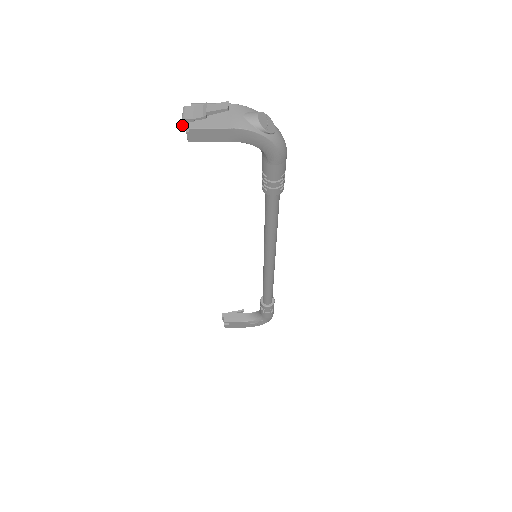
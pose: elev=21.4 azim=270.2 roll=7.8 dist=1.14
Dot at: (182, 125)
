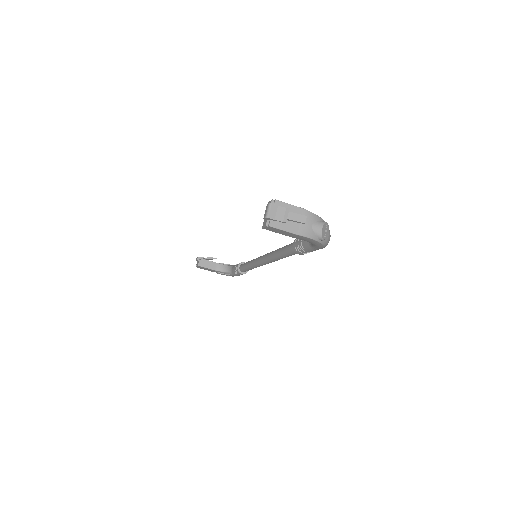
Dot at: (264, 218)
